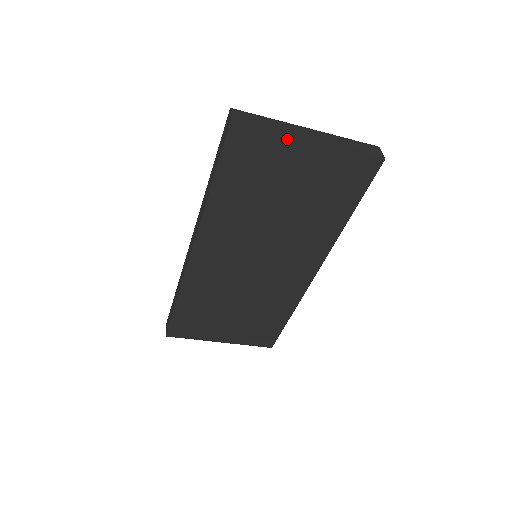
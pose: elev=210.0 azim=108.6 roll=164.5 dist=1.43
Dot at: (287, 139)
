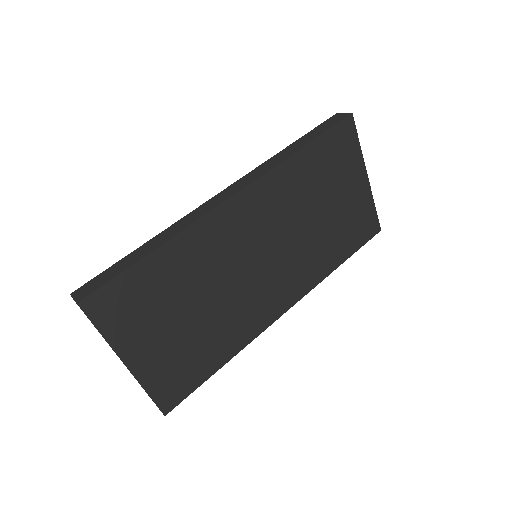
Dot at: (360, 161)
